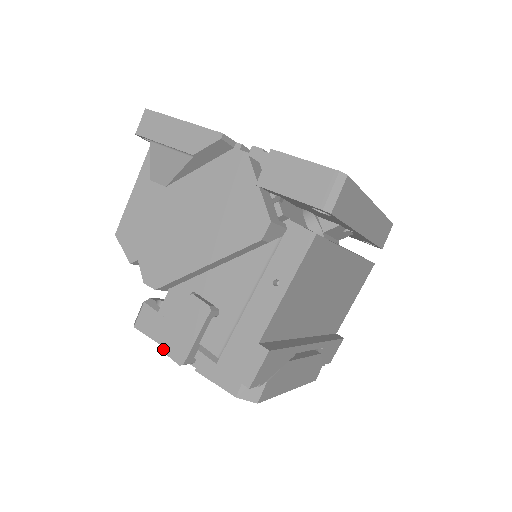
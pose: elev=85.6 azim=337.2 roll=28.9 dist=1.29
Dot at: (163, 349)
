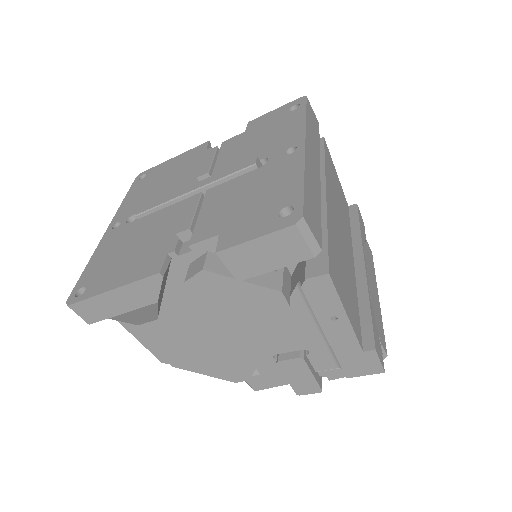
Dot at: occluded
